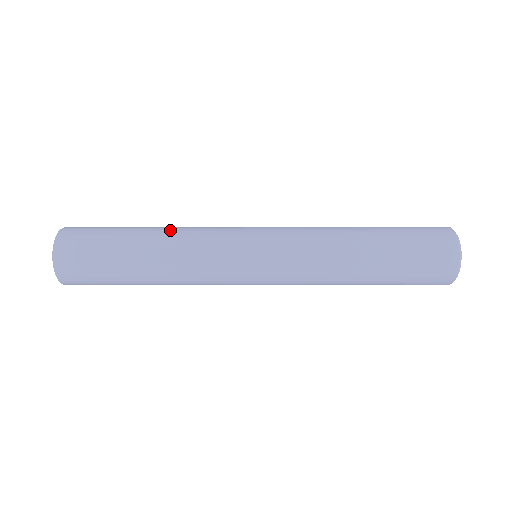
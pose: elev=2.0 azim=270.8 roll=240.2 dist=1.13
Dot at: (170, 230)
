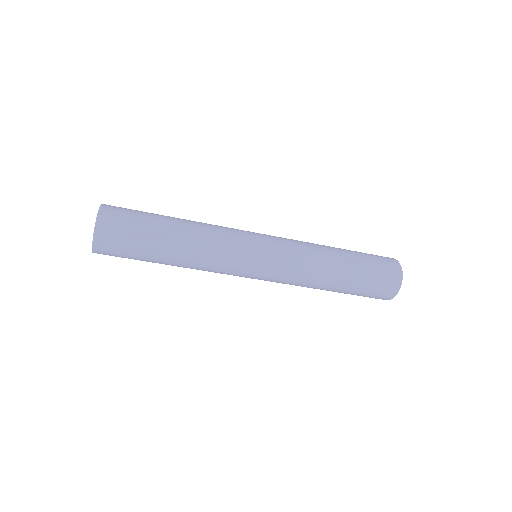
Dot at: (195, 228)
